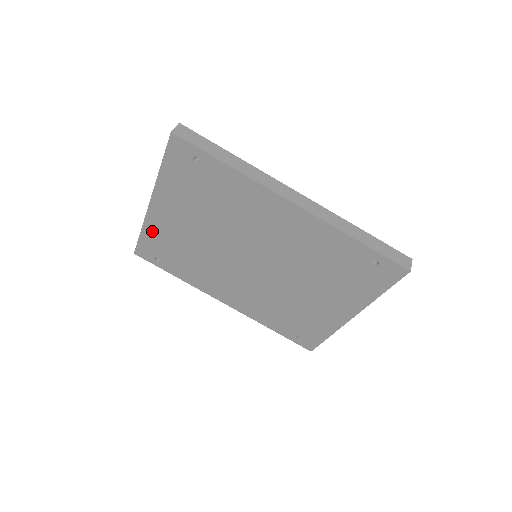
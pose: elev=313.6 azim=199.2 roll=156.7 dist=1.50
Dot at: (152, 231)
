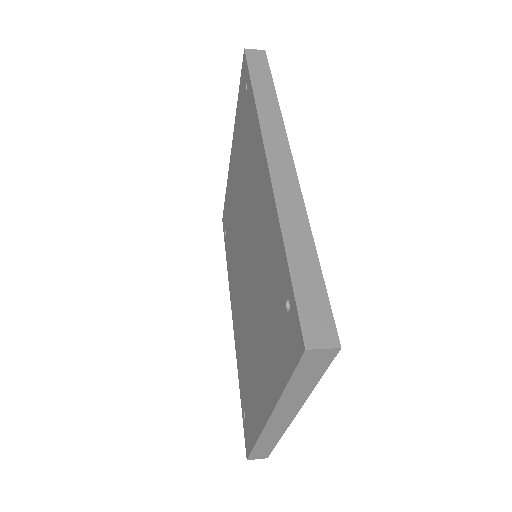
Dot at: (228, 191)
